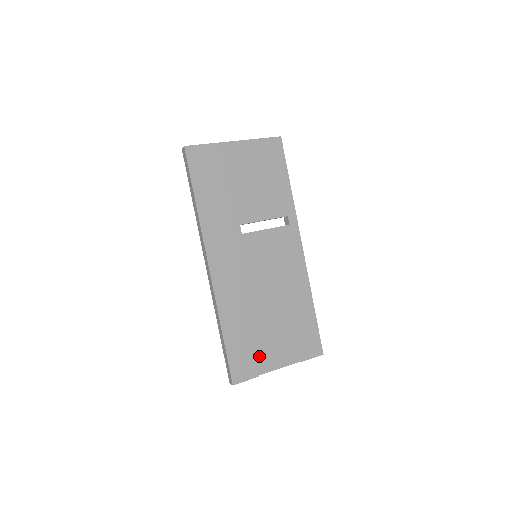
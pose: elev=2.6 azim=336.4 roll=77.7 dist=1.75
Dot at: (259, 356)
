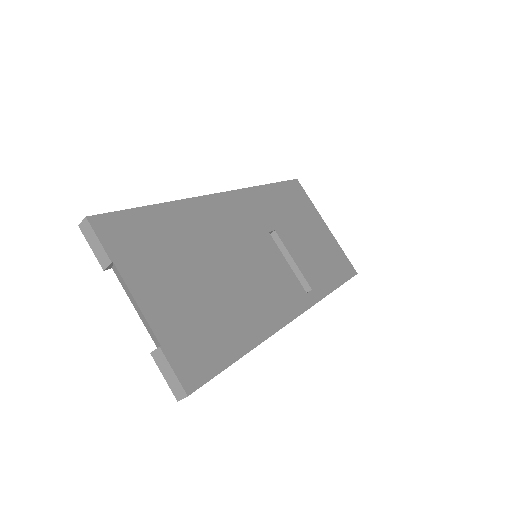
Dot at: (145, 262)
